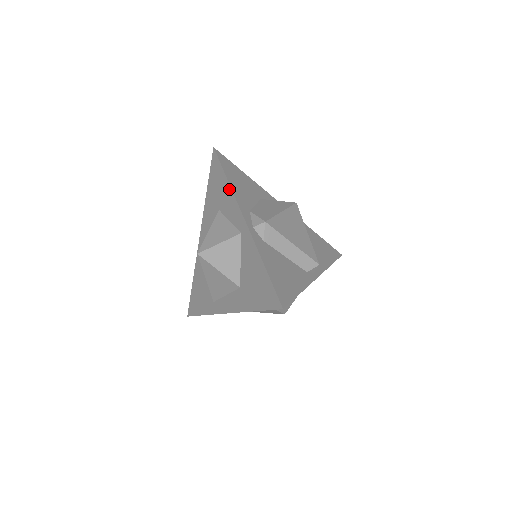
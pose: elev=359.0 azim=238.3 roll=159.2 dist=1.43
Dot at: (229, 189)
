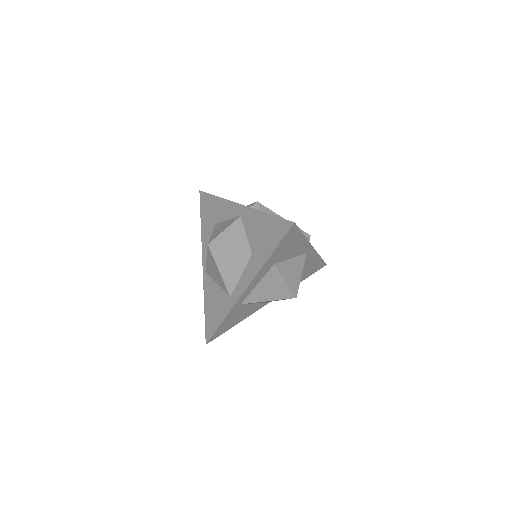
Dot at: (221, 200)
